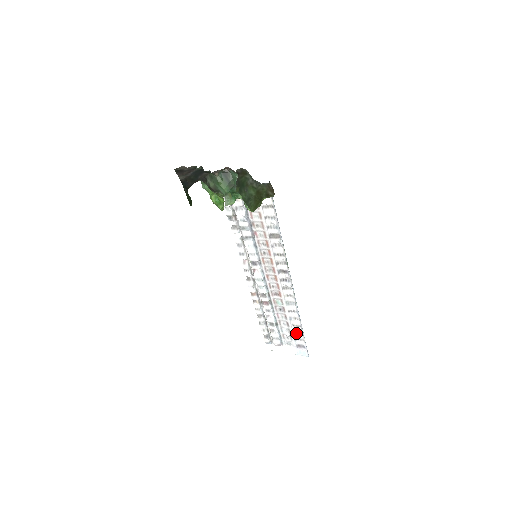
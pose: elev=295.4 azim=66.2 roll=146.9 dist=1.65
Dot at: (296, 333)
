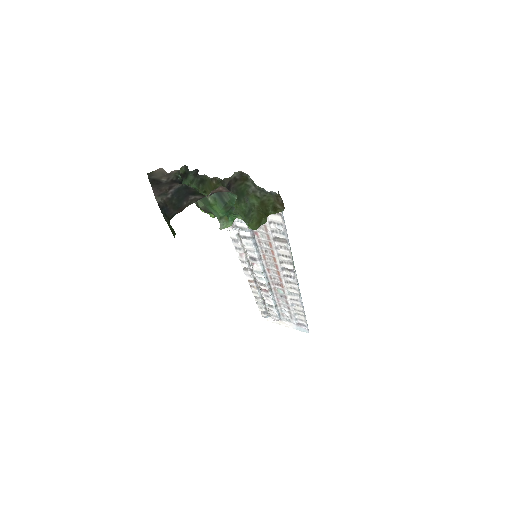
Dot at: (297, 315)
